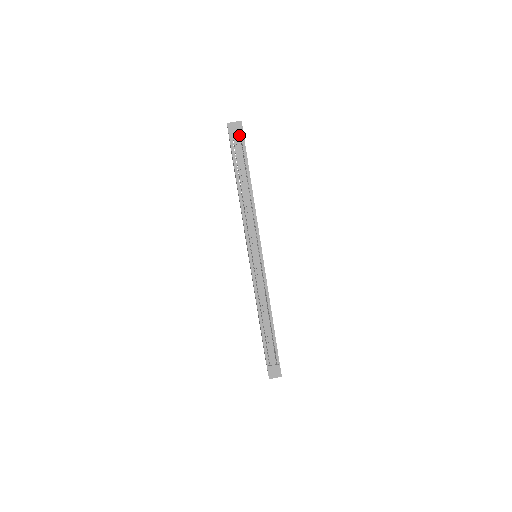
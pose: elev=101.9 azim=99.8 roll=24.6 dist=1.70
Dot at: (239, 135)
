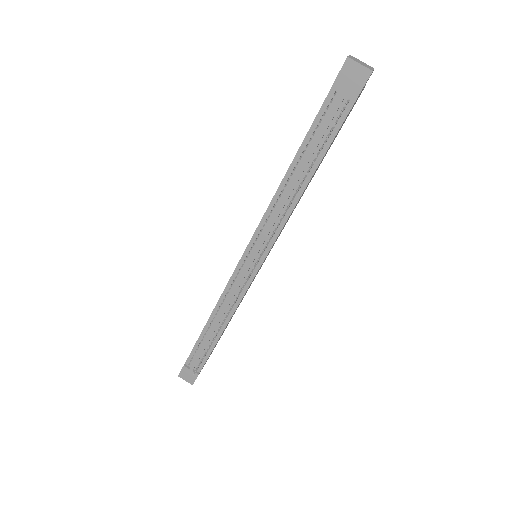
Dot at: (351, 91)
